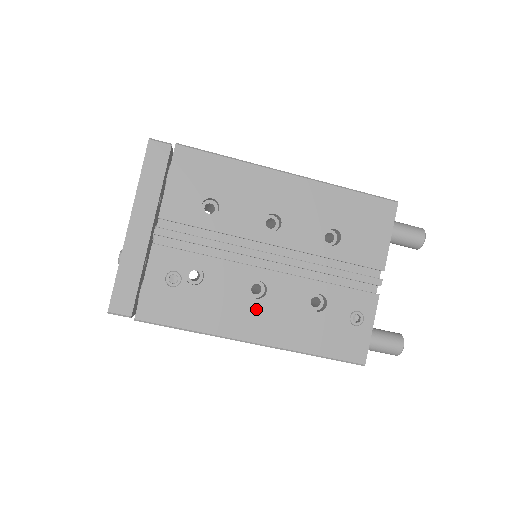
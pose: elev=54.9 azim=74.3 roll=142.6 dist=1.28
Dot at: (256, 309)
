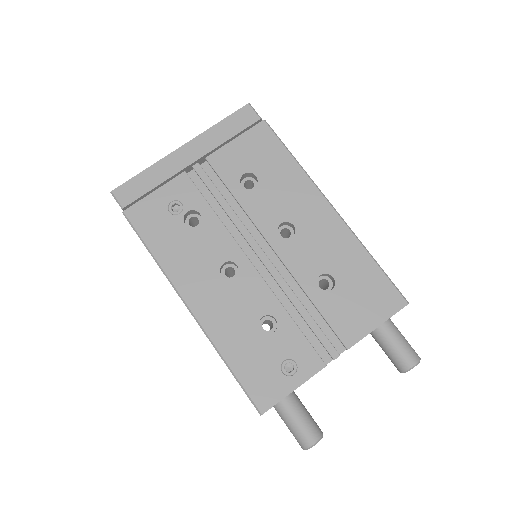
Dot at: (214, 283)
